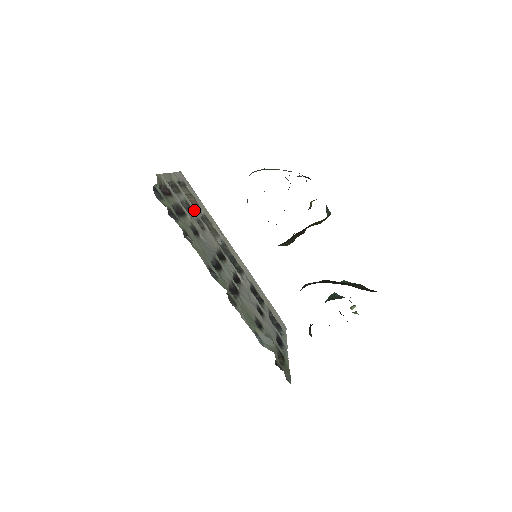
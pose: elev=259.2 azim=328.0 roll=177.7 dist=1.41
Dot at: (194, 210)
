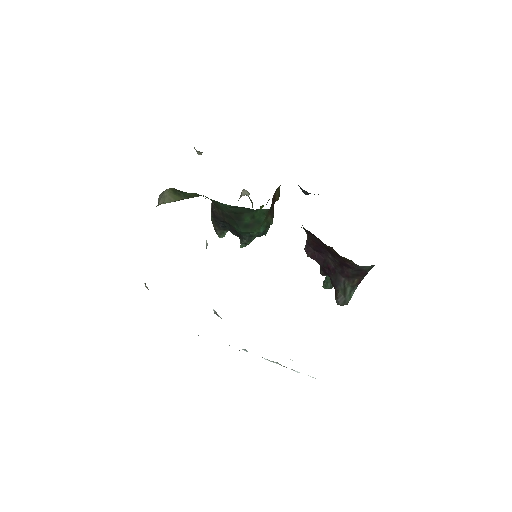
Dot at: occluded
